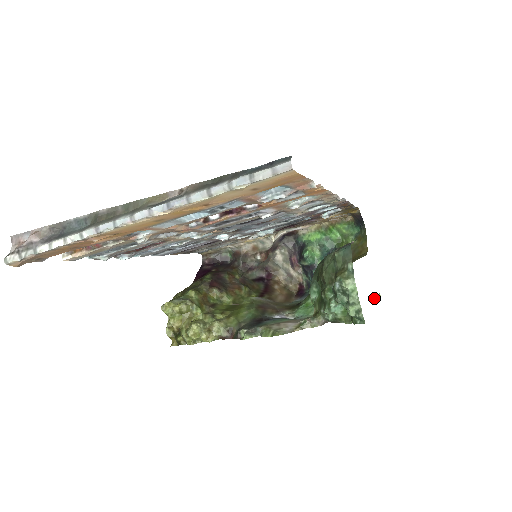
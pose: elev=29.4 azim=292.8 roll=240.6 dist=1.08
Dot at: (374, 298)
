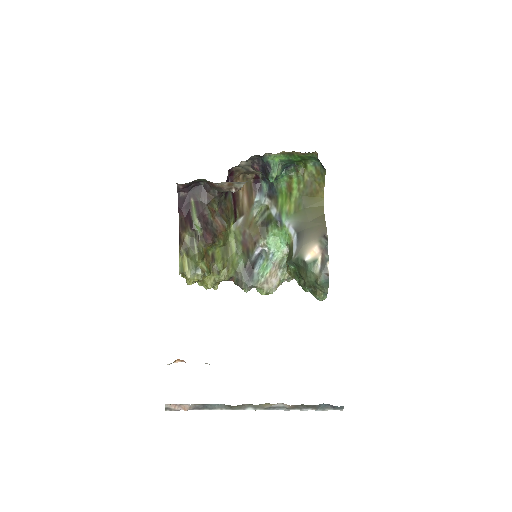
Dot at: occluded
